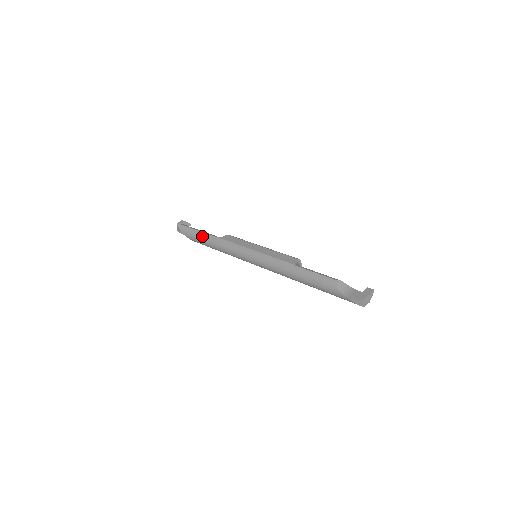
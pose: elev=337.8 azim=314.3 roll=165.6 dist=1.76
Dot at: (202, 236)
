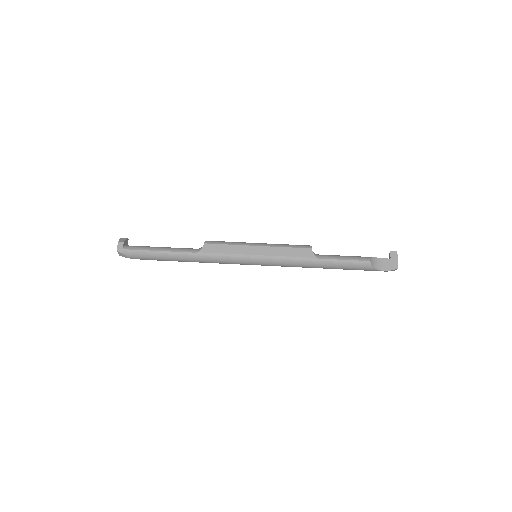
Dot at: (171, 256)
